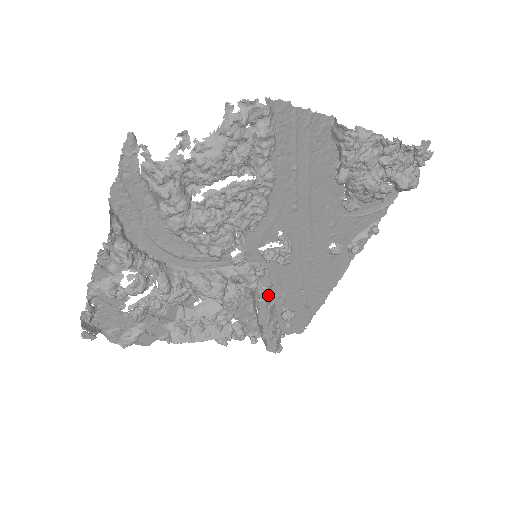
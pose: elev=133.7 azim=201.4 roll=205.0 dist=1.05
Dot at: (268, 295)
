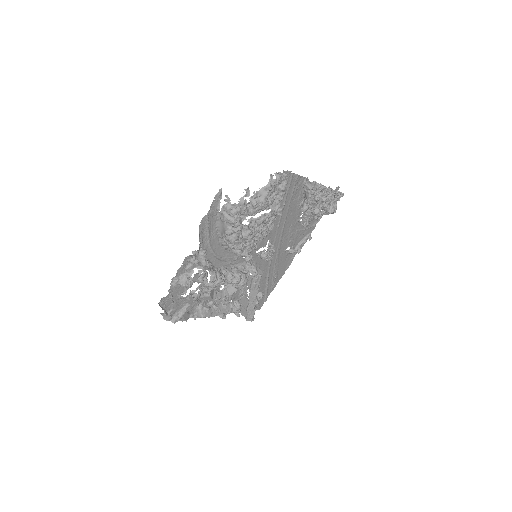
Dot at: occluded
